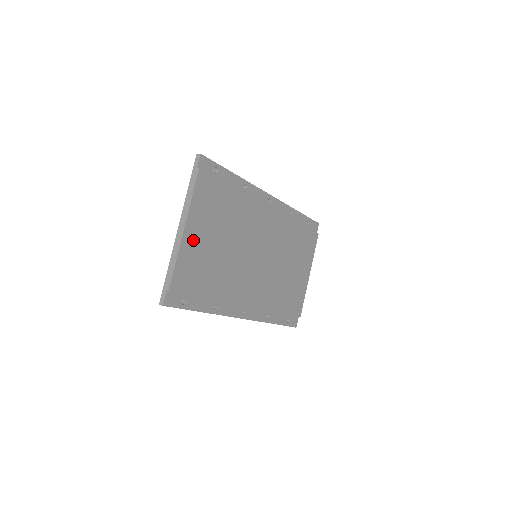
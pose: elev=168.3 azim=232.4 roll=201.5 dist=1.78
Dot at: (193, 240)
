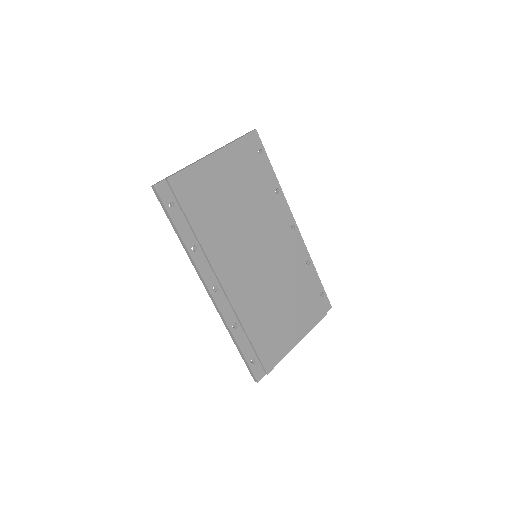
Dot at: (212, 171)
